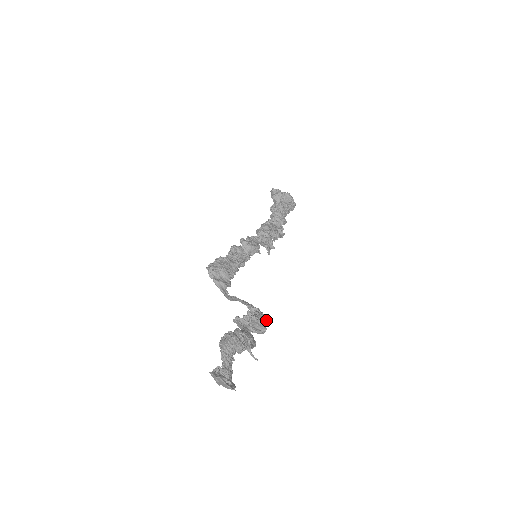
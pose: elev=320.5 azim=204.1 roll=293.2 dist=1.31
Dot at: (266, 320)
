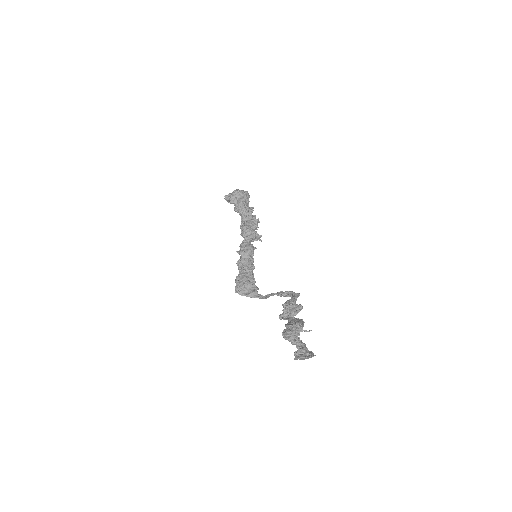
Dot at: (297, 297)
